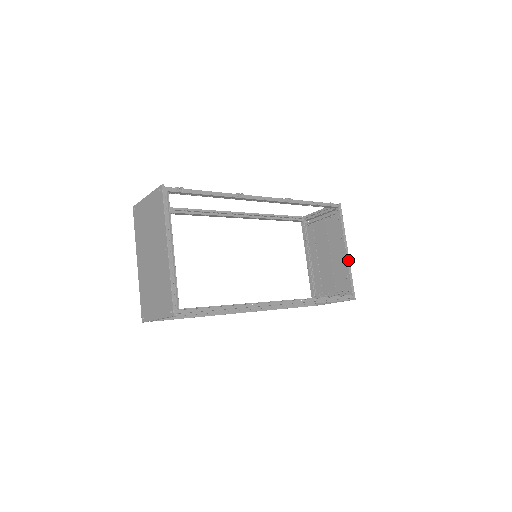
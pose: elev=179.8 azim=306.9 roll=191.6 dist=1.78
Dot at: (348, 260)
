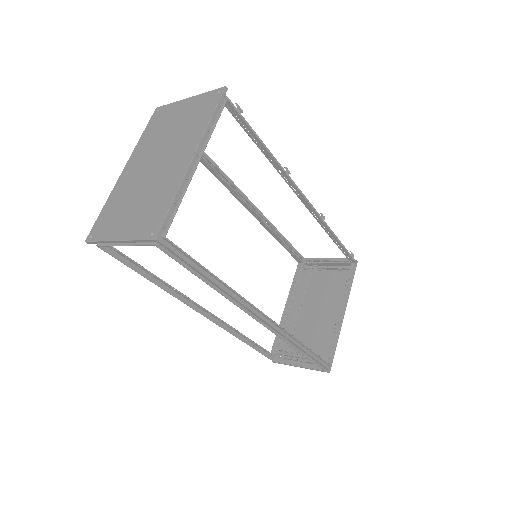
Dot at: (341, 324)
